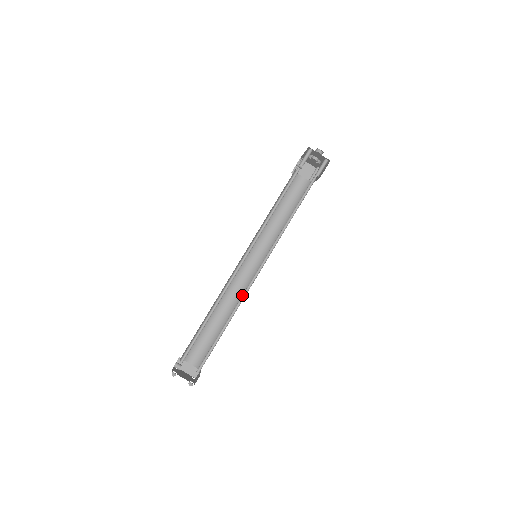
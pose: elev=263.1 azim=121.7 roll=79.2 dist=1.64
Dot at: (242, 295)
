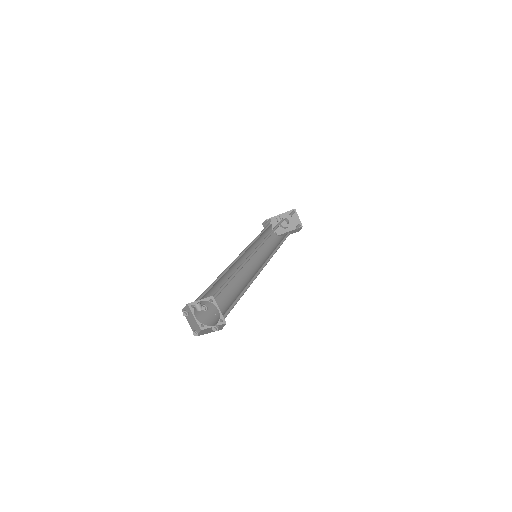
Dot at: (254, 276)
